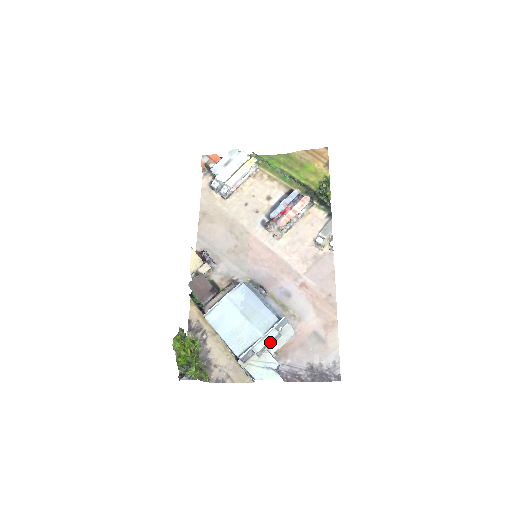
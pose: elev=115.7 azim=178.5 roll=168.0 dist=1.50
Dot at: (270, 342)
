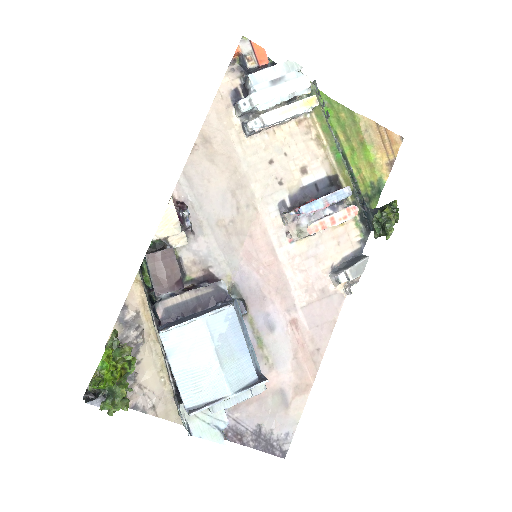
Dot at: (234, 400)
